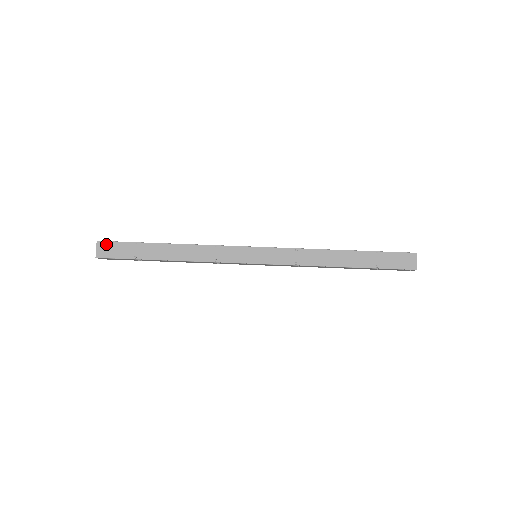
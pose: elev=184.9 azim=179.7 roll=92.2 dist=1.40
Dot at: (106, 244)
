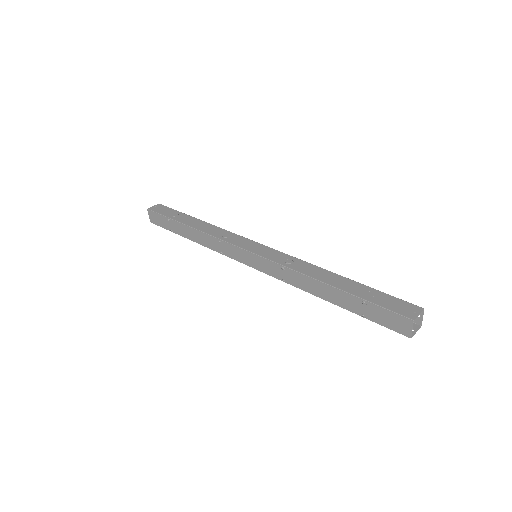
Dot at: (153, 214)
